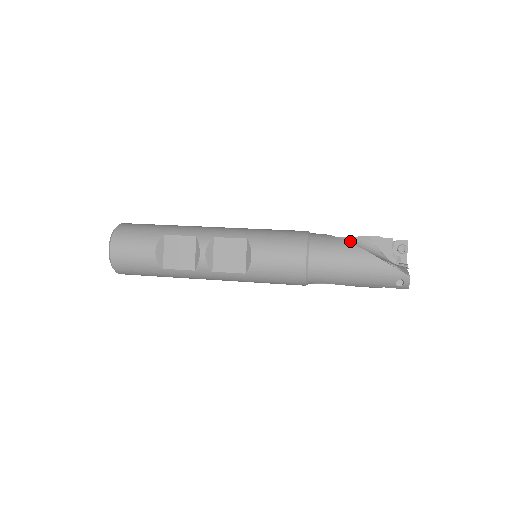
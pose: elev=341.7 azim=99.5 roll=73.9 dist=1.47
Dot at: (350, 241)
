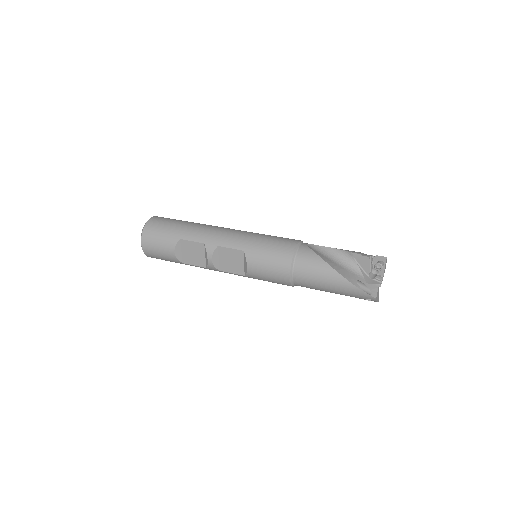
Dot at: (334, 253)
